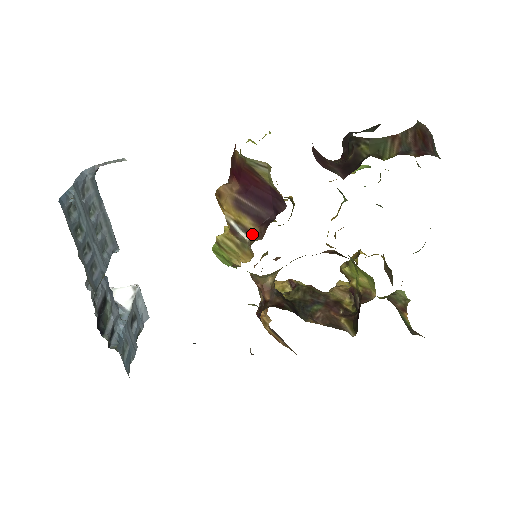
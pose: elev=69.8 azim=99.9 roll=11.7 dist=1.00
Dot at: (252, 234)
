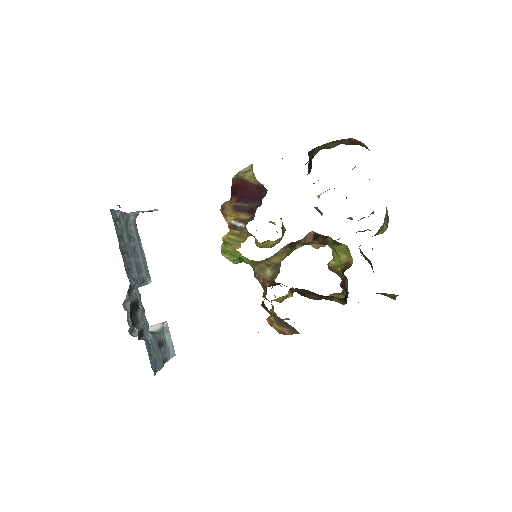
Dot at: (247, 221)
